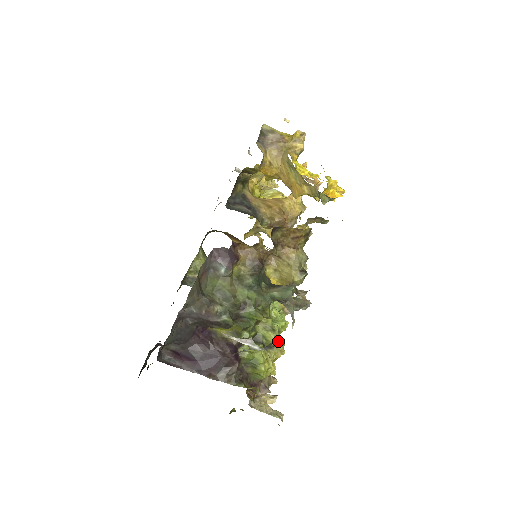
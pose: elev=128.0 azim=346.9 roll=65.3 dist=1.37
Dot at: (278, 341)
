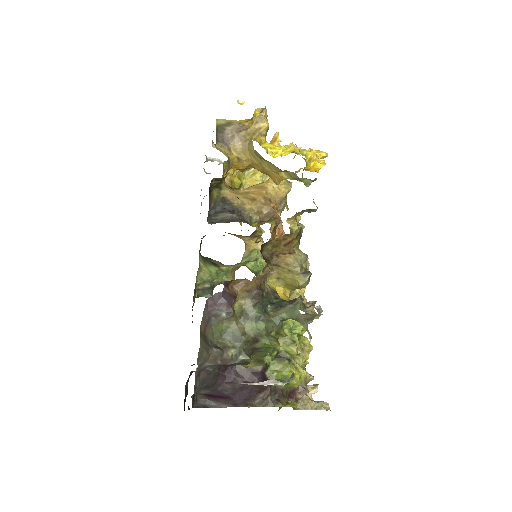
Dot at: (302, 344)
